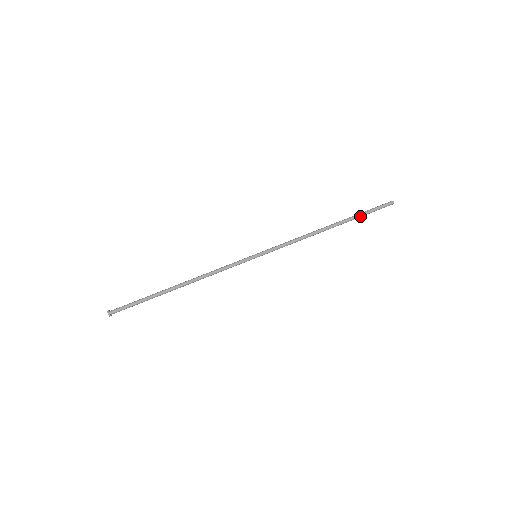
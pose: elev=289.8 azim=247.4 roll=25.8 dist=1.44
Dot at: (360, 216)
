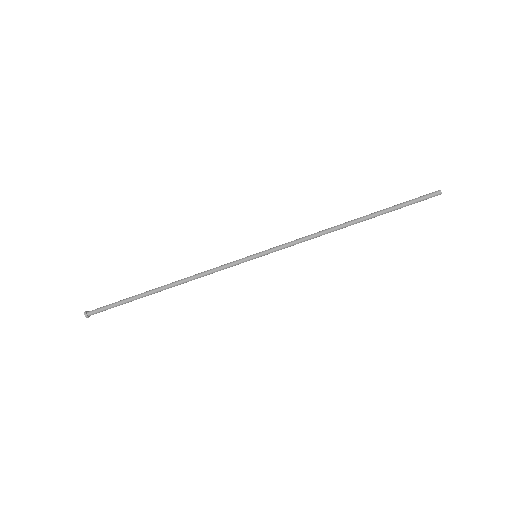
Dot at: (393, 209)
